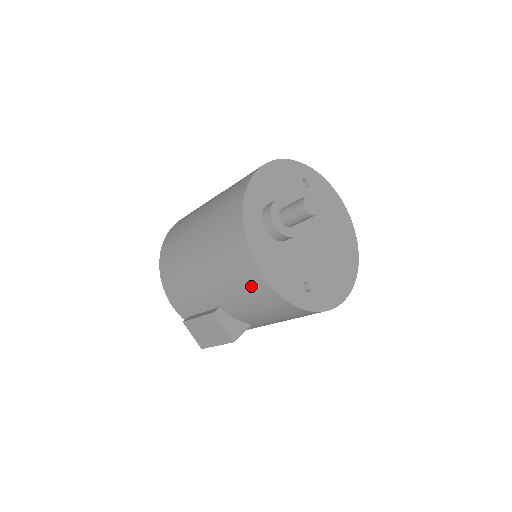
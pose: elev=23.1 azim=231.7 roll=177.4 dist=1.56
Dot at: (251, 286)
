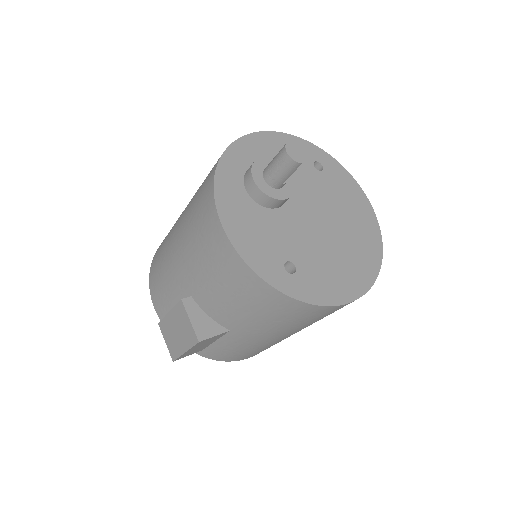
Dot at: (215, 252)
